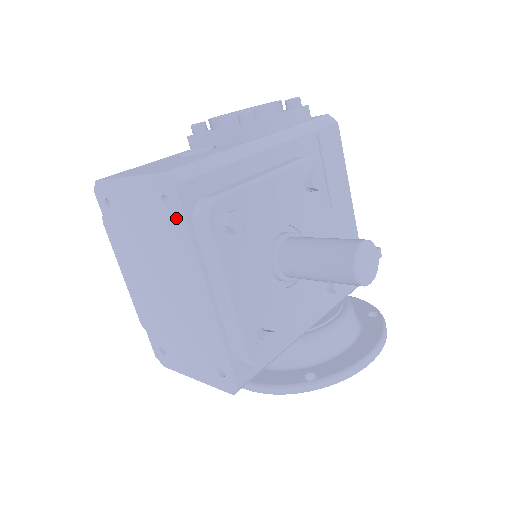
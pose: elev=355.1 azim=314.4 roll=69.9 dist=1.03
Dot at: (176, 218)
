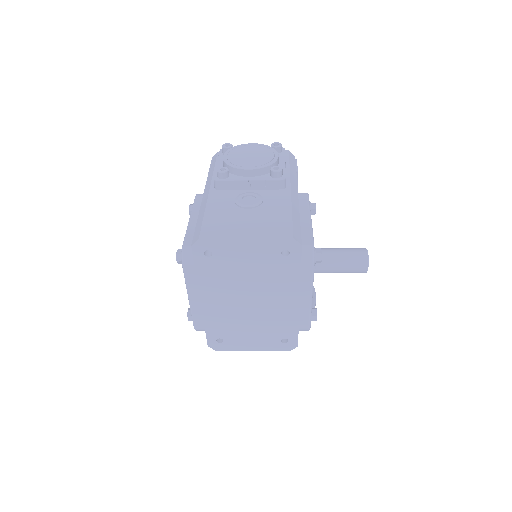
Dot at: (291, 262)
